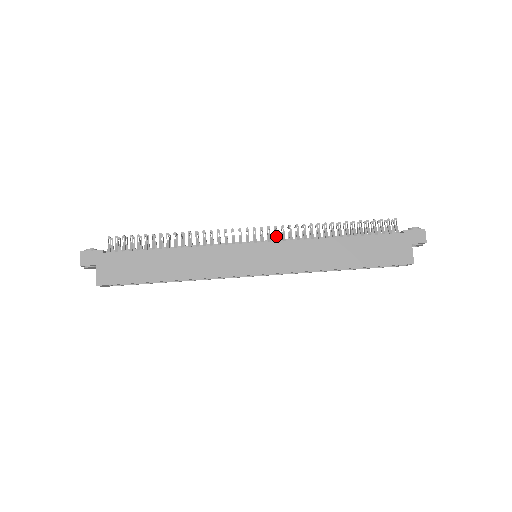
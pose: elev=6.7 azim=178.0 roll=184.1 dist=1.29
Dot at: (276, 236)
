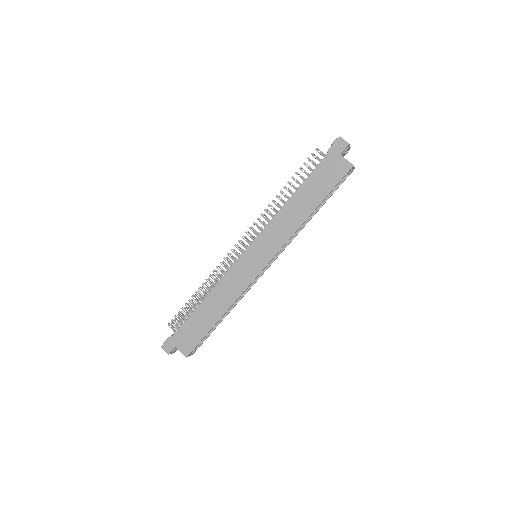
Dot at: (255, 233)
